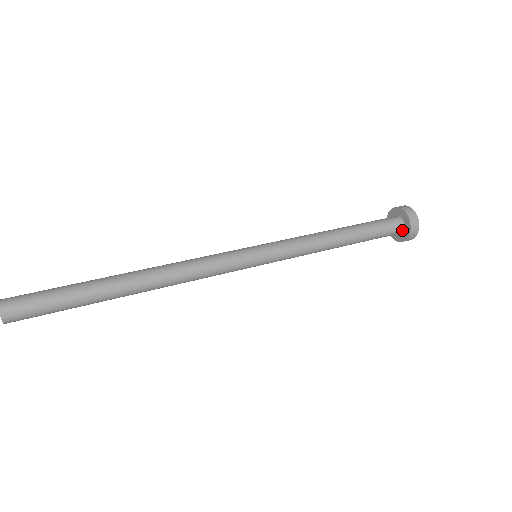
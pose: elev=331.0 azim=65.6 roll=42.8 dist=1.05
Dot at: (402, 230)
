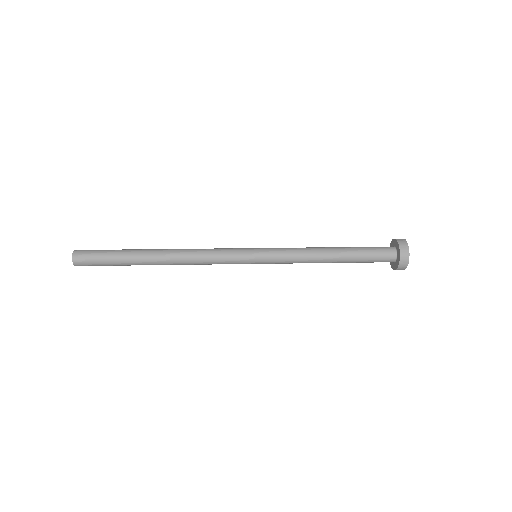
Dot at: (395, 260)
